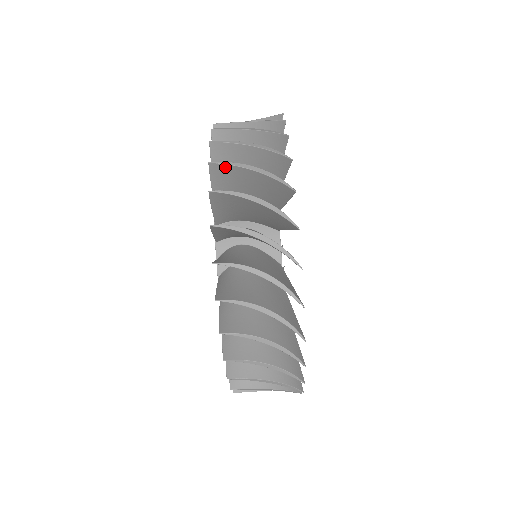
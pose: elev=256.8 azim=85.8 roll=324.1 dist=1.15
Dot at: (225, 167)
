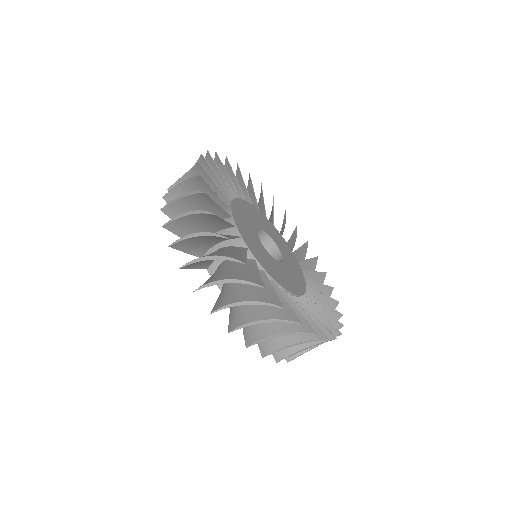
Dot at: occluded
